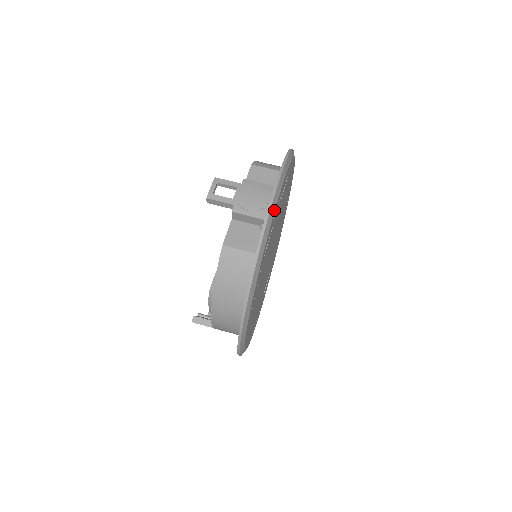
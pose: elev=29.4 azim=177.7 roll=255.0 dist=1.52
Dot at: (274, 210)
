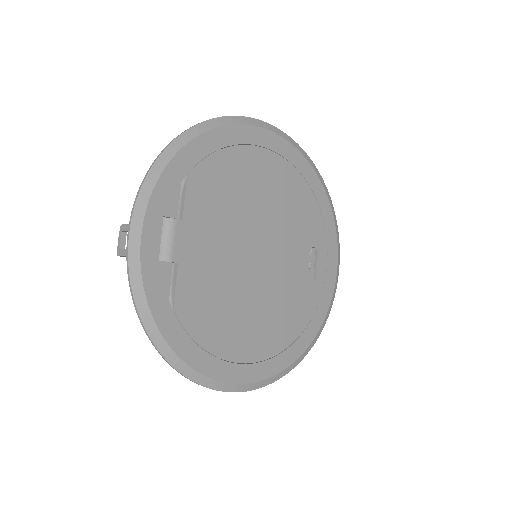
Dot at: (139, 260)
